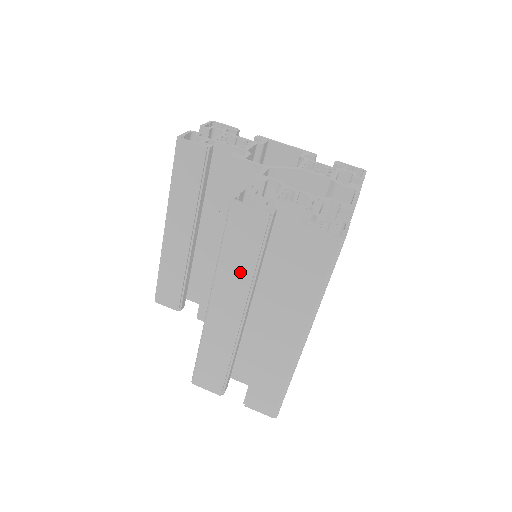
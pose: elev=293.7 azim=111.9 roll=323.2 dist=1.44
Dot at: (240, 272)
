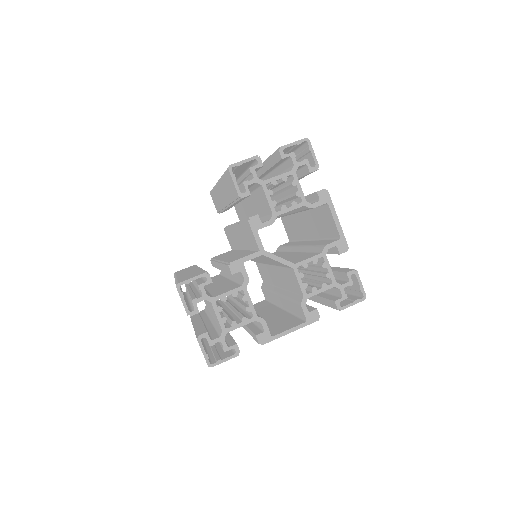
Dot at: occluded
